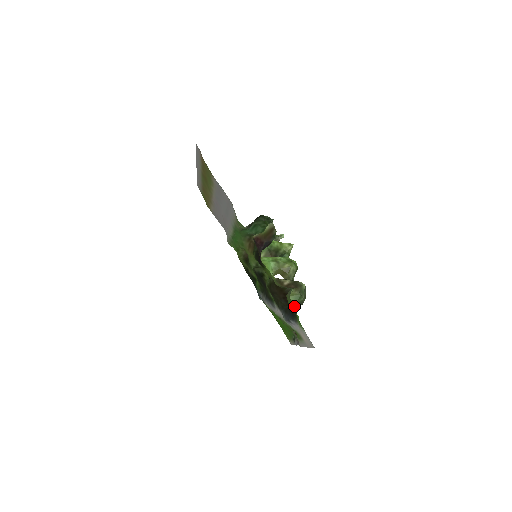
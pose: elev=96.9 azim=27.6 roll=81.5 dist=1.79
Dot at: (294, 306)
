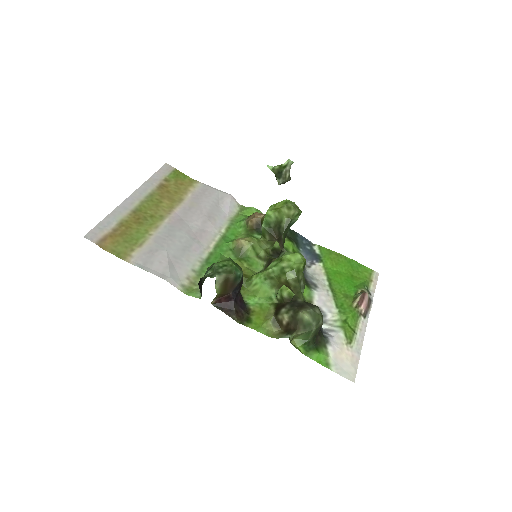
Dot at: (308, 343)
